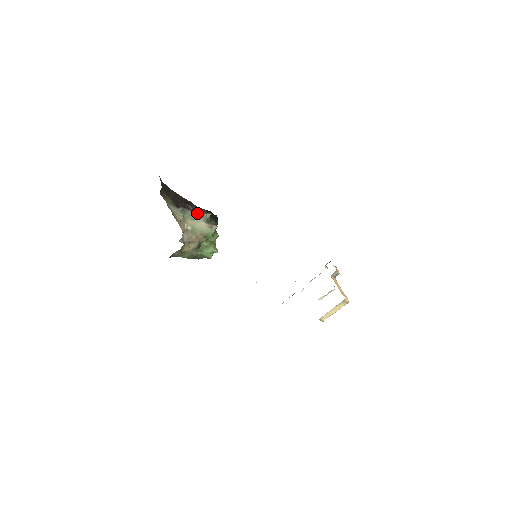
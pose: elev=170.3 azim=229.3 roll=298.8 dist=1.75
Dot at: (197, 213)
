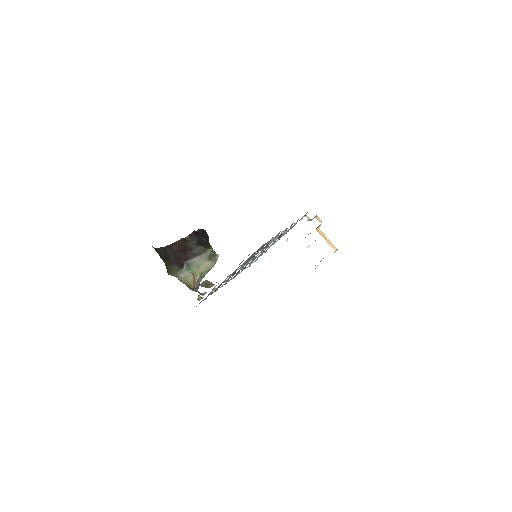
Dot at: (199, 257)
